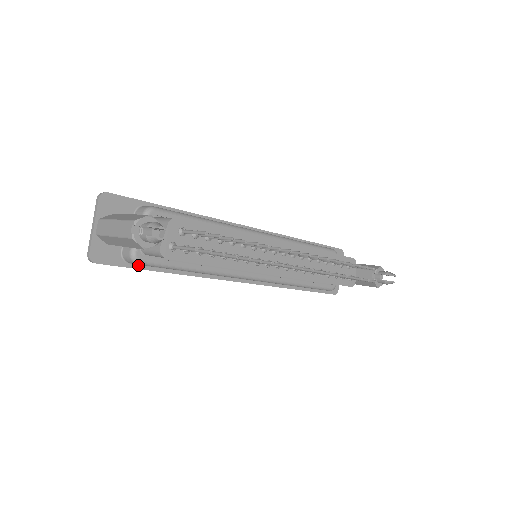
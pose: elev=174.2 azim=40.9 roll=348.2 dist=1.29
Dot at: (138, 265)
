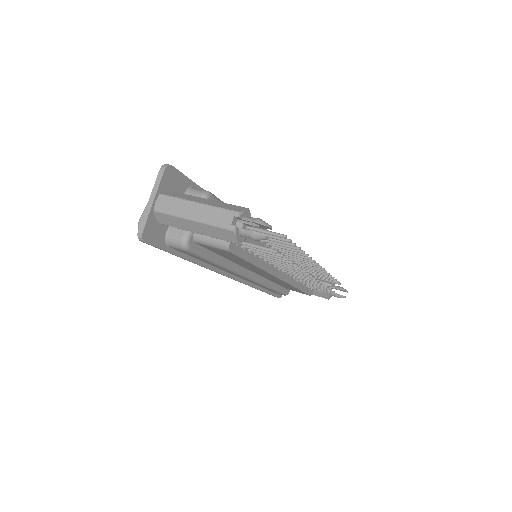
Dot at: (174, 250)
